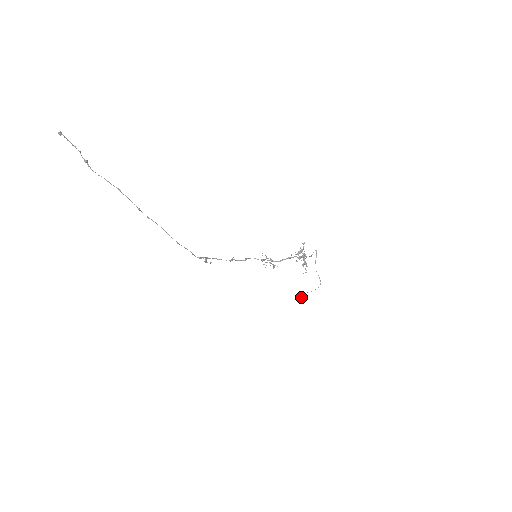
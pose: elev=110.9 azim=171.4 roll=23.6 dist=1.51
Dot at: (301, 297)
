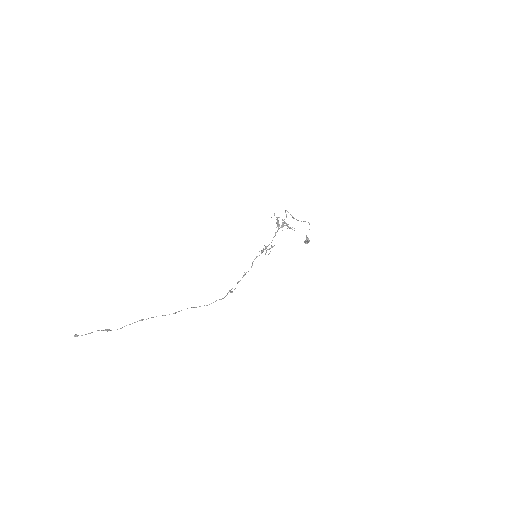
Dot at: (306, 243)
